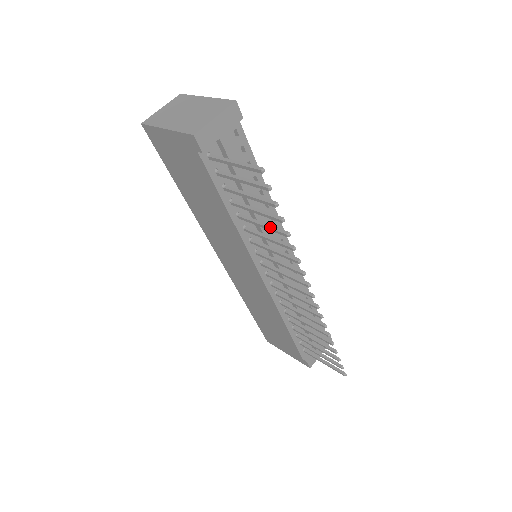
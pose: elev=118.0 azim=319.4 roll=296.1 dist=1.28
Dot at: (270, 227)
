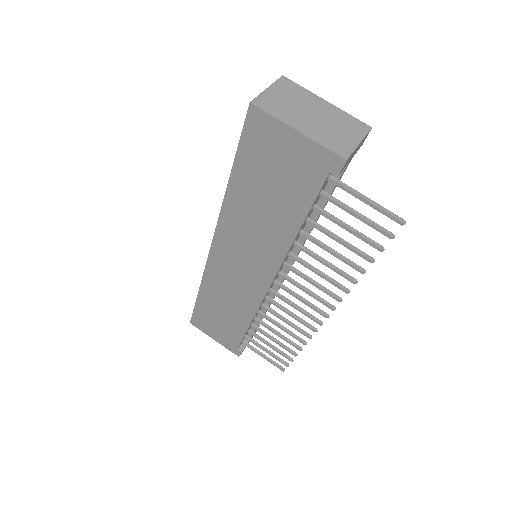
Dot at: (343, 258)
